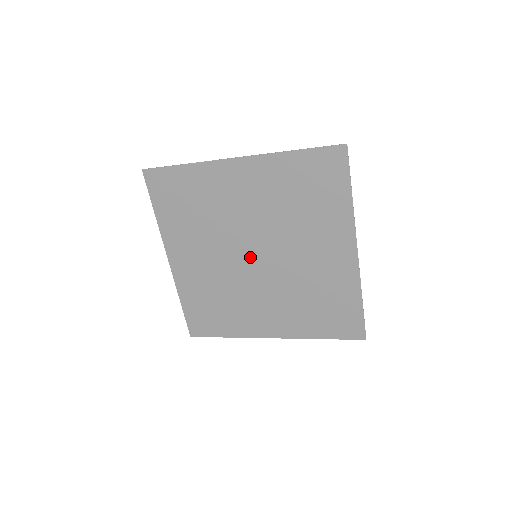
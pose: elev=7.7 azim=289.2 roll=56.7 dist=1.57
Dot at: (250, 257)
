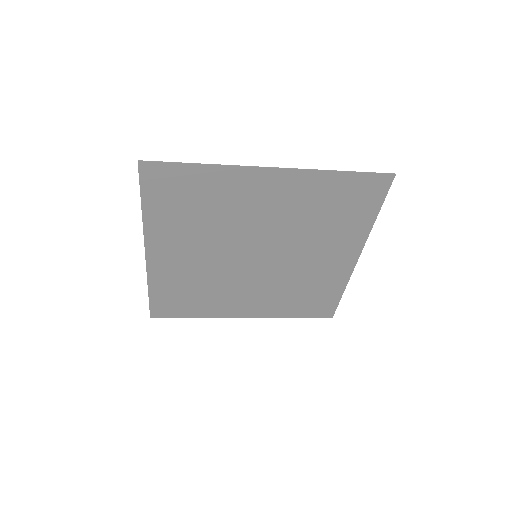
Dot at: (249, 257)
